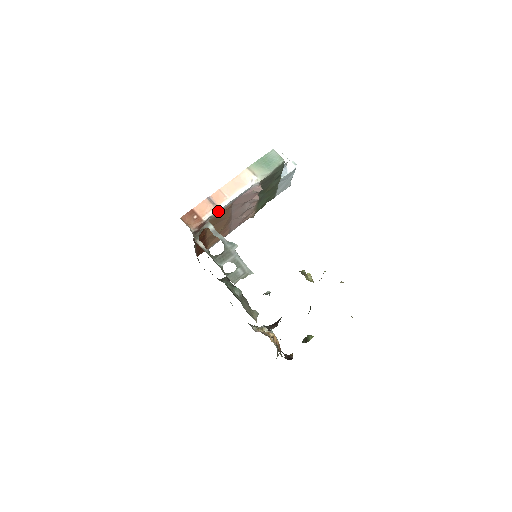
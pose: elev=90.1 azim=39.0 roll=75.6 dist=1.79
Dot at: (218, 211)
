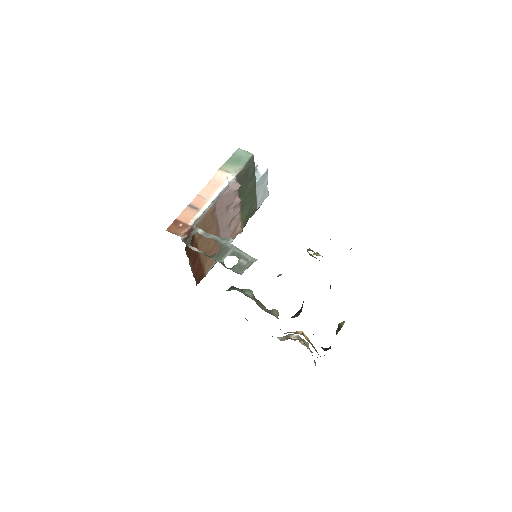
Dot at: (202, 214)
